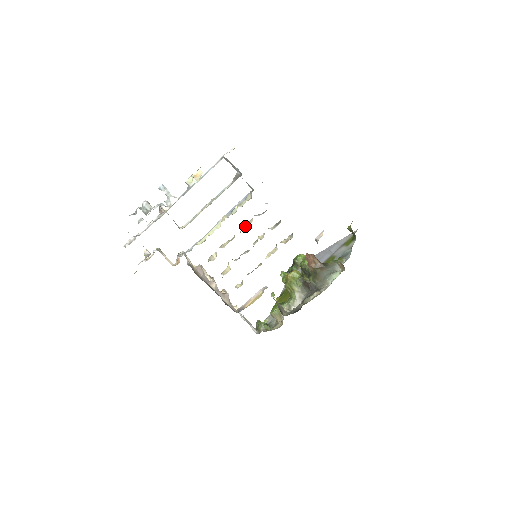
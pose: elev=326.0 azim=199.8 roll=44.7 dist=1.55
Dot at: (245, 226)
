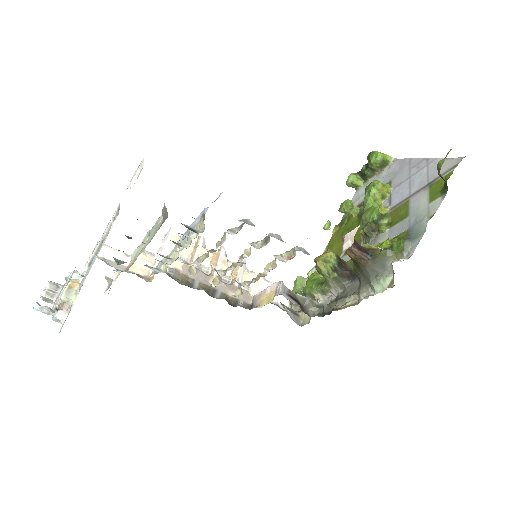
Dot at: (219, 242)
